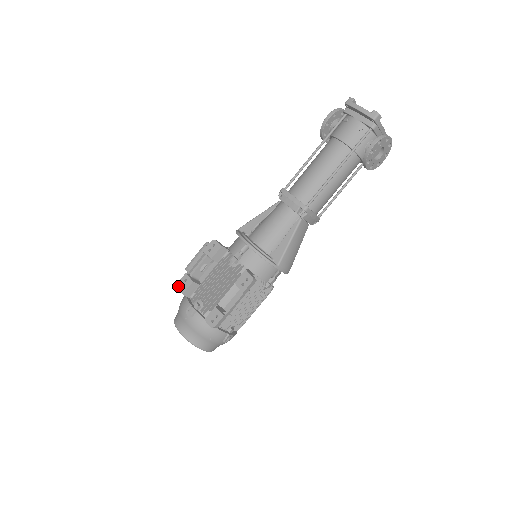
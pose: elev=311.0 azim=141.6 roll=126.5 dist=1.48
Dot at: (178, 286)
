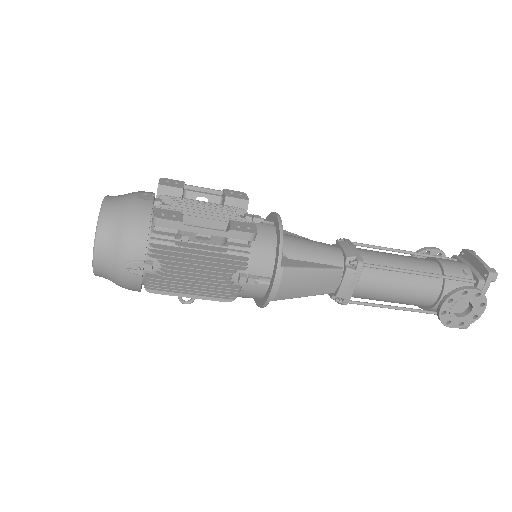
Dot at: (162, 179)
